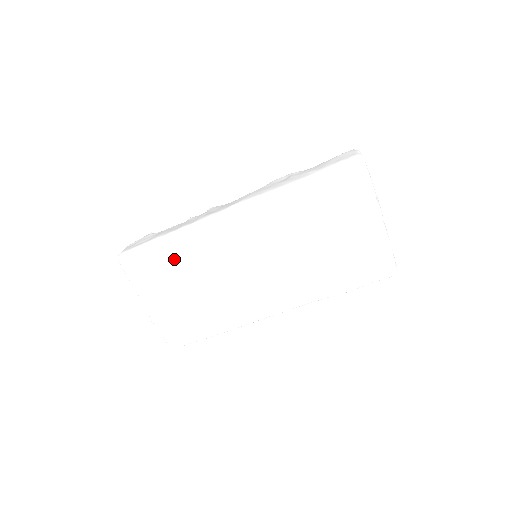
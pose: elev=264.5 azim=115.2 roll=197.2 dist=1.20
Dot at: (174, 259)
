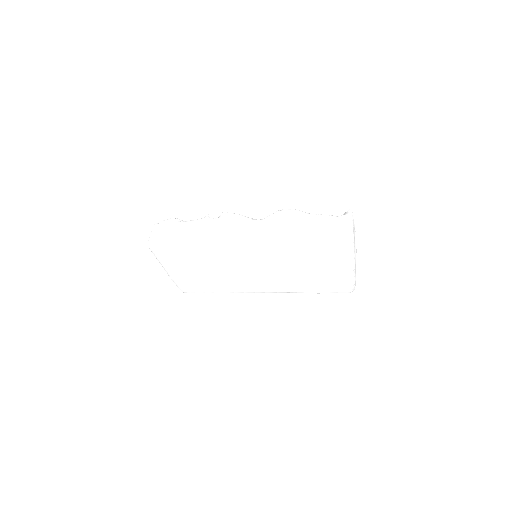
Dot at: (194, 256)
